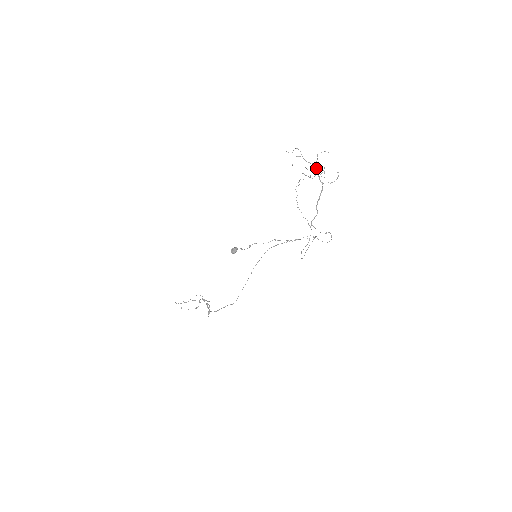
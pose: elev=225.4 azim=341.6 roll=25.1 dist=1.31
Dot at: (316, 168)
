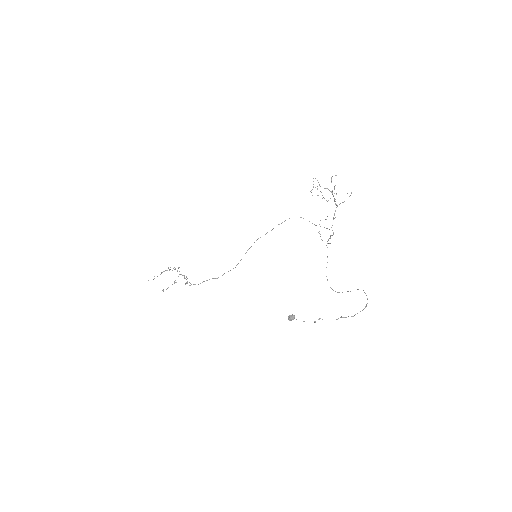
Dot at: occluded
